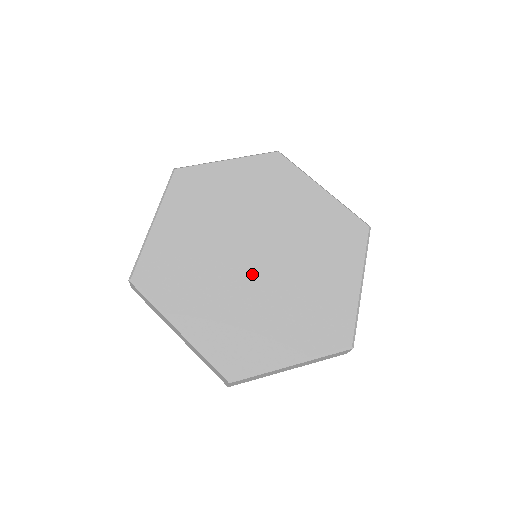
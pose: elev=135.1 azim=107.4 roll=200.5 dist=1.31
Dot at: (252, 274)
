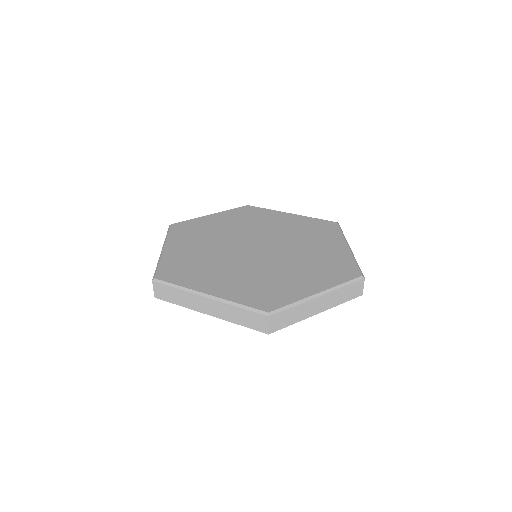
Dot at: (258, 258)
